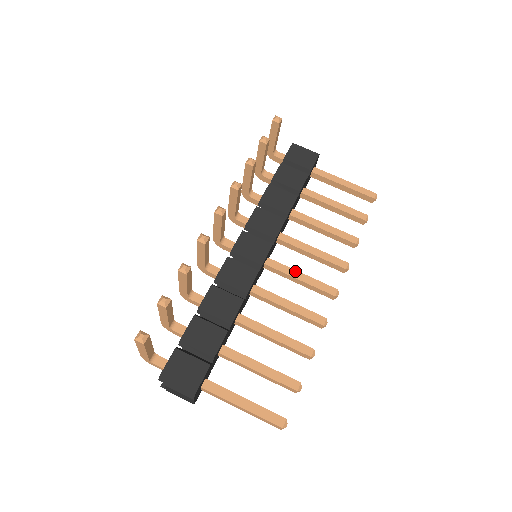
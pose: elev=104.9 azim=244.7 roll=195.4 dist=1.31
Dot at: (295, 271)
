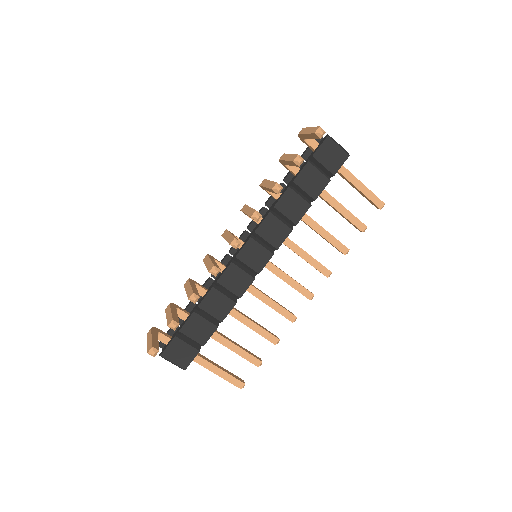
Dot at: (285, 274)
